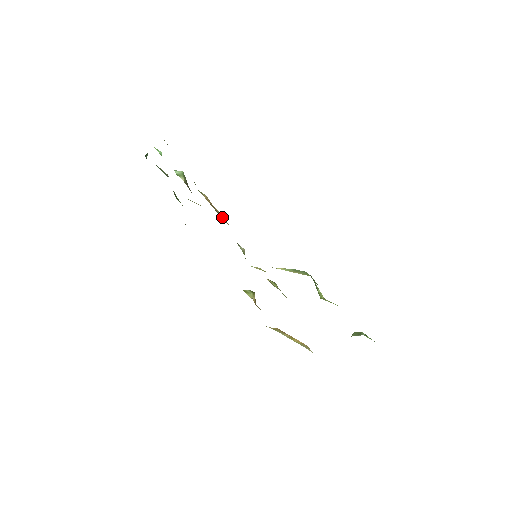
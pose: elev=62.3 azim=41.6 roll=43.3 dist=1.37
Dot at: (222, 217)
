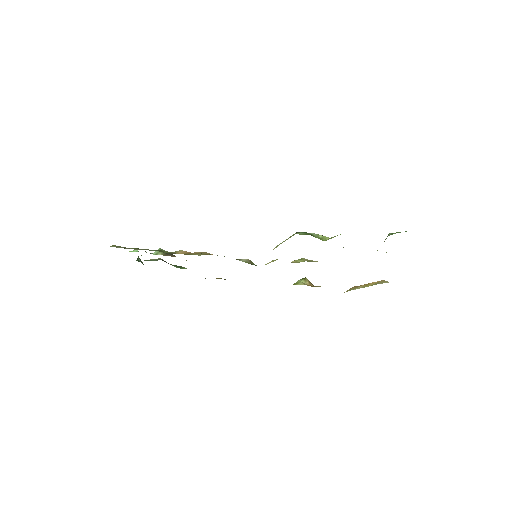
Dot at: (202, 254)
